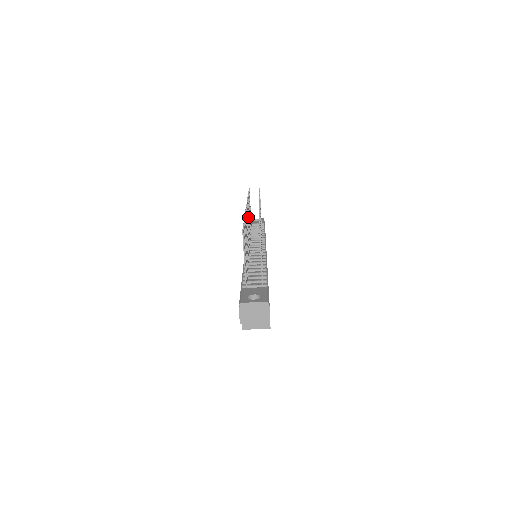
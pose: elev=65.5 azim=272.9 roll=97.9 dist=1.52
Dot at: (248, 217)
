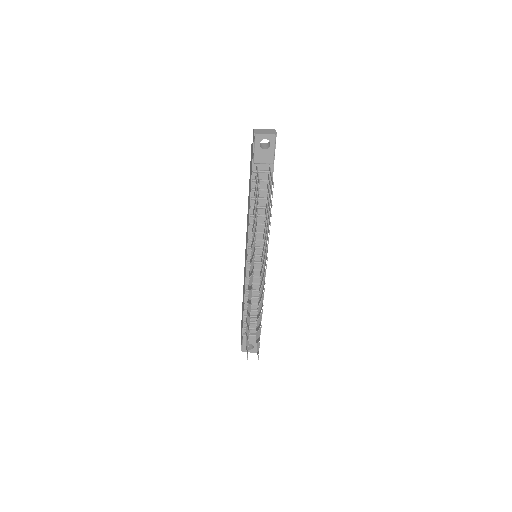
Dot at: (253, 260)
